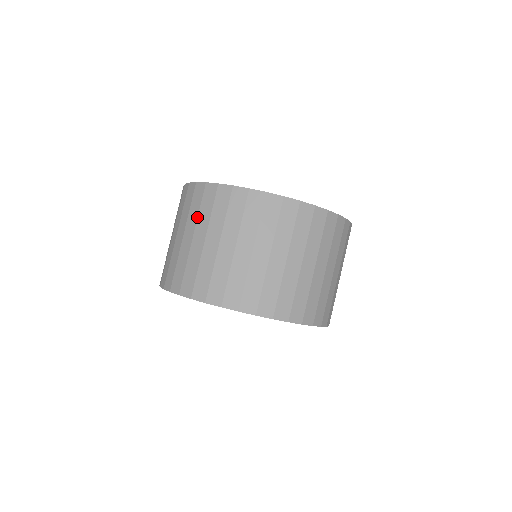
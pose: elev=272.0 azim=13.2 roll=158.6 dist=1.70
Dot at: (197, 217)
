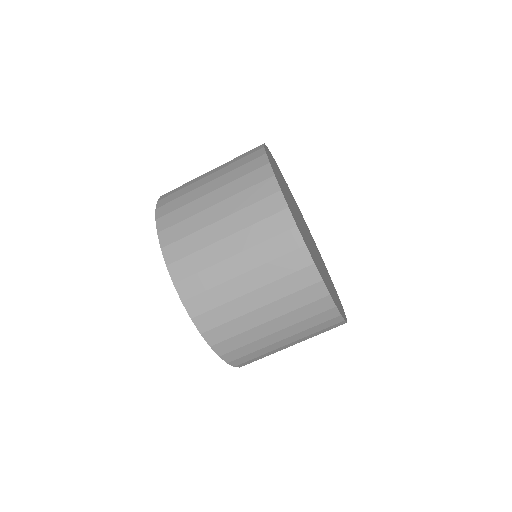
Dot at: (291, 311)
